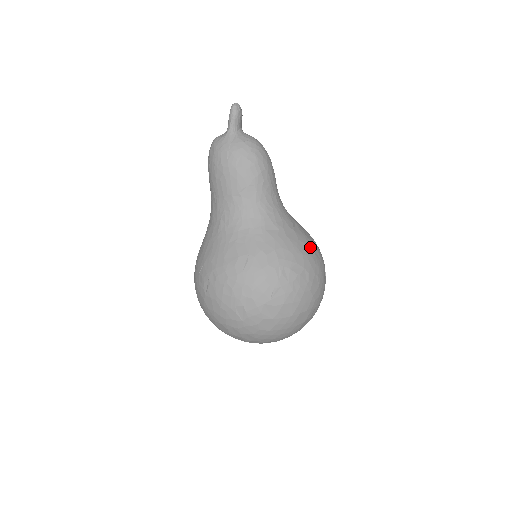
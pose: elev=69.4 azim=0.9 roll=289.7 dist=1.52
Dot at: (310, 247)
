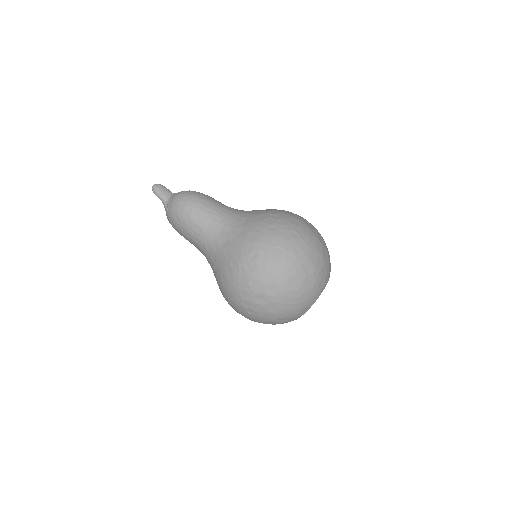
Dot at: (261, 229)
